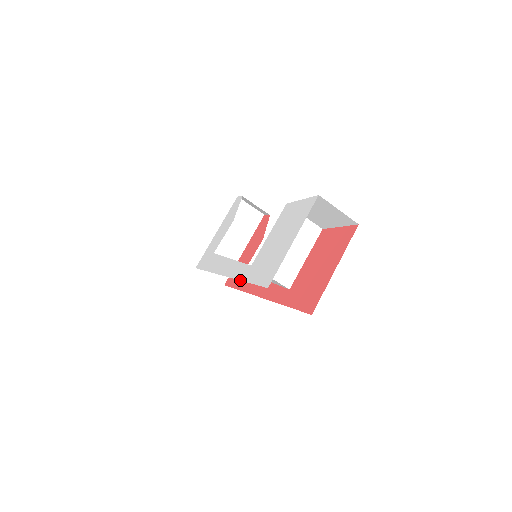
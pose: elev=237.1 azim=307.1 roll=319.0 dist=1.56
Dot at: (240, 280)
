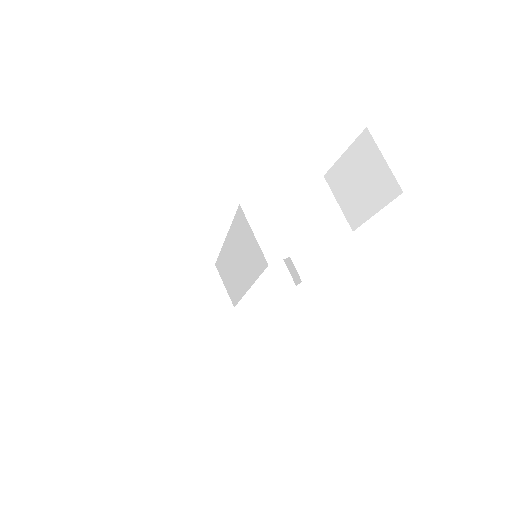
Dot at: occluded
